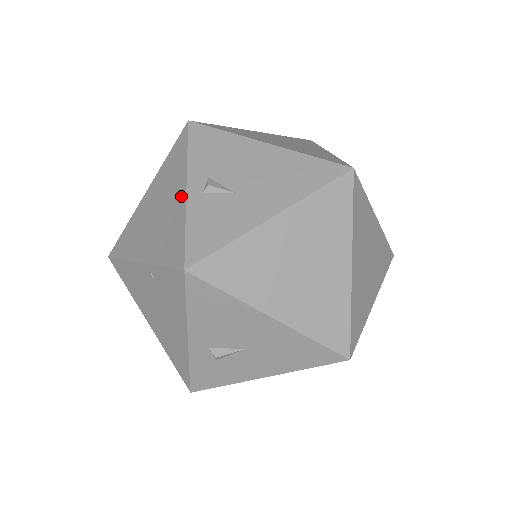
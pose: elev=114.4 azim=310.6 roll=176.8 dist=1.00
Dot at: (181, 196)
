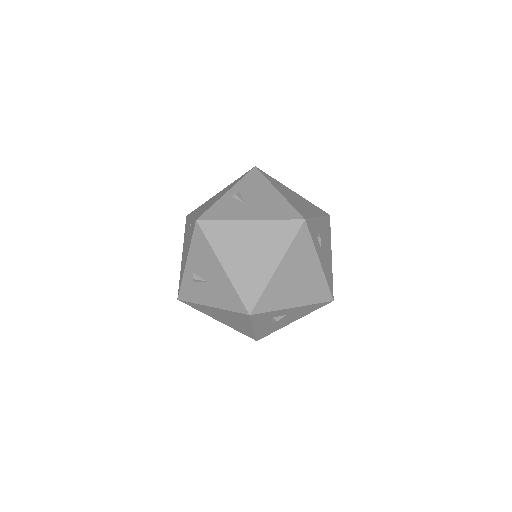
Dot at: (223, 194)
